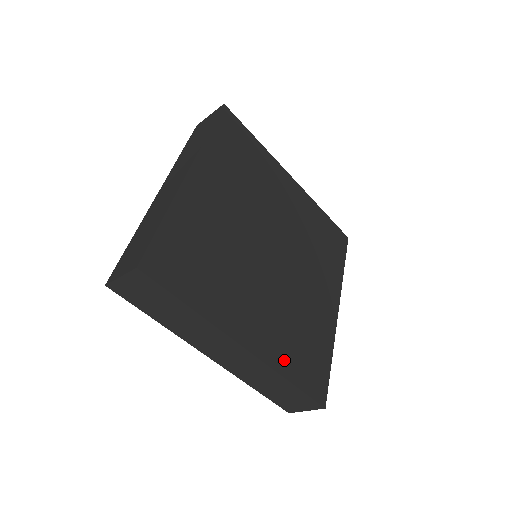
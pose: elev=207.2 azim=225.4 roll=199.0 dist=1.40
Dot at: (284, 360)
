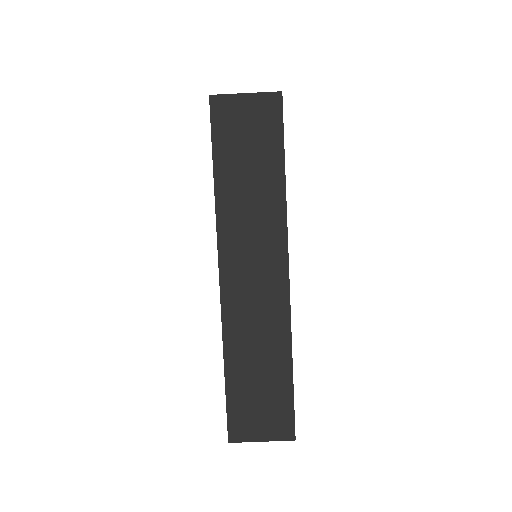
Dot at: occluded
